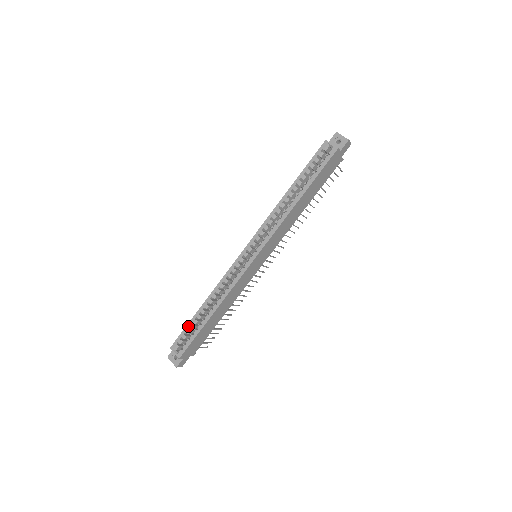
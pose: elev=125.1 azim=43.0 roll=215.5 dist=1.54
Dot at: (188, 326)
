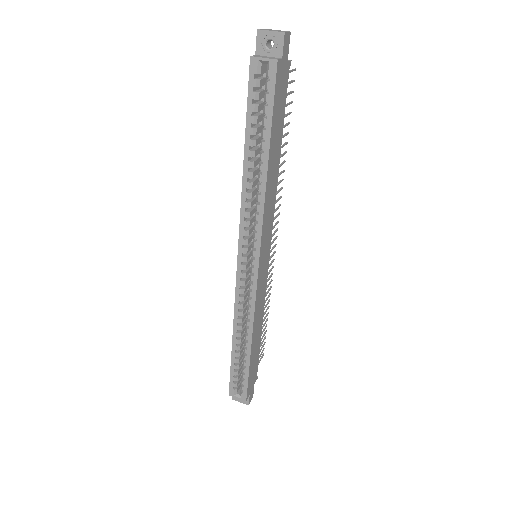
Dot at: (232, 368)
